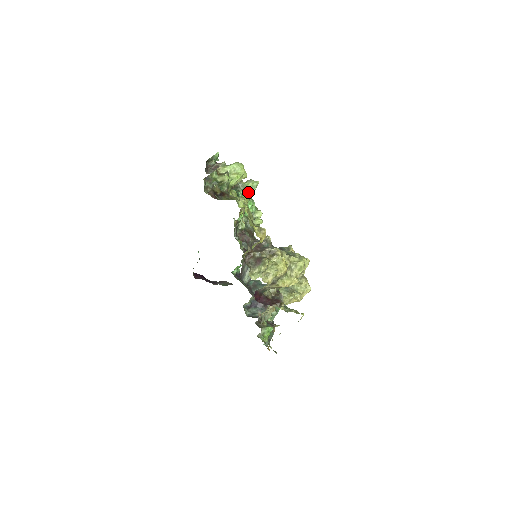
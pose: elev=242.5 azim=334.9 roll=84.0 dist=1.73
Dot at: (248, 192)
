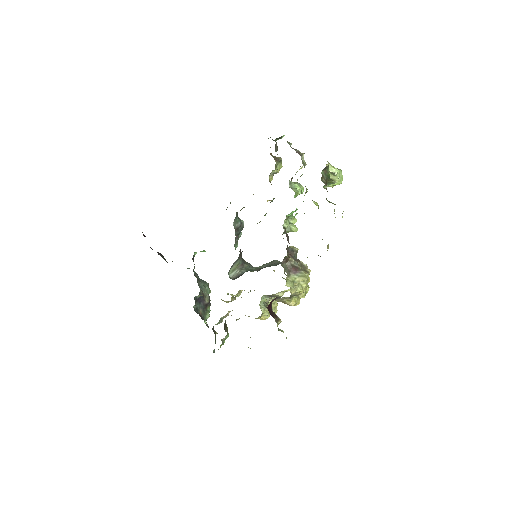
Dot at: (297, 194)
